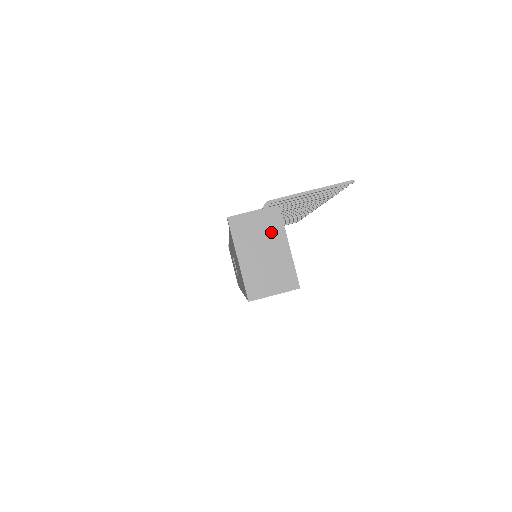
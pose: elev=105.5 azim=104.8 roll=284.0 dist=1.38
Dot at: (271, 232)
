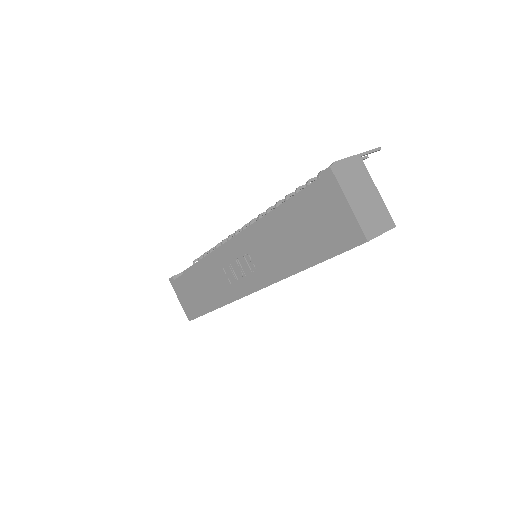
Dot at: (363, 179)
